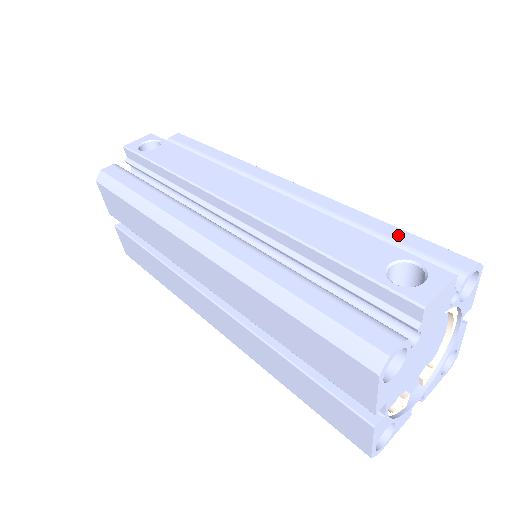
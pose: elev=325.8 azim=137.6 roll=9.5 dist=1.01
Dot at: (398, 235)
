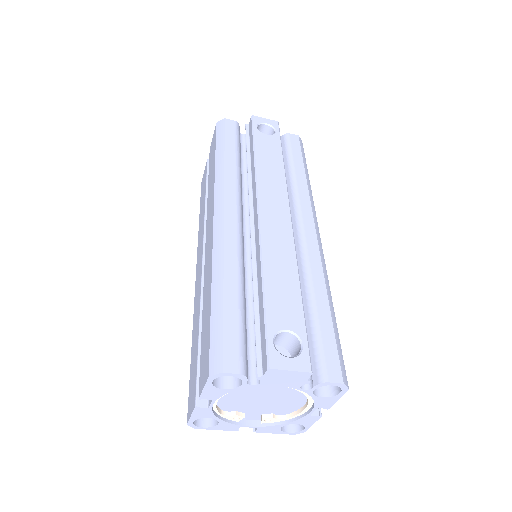
Dot at: (325, 323)
